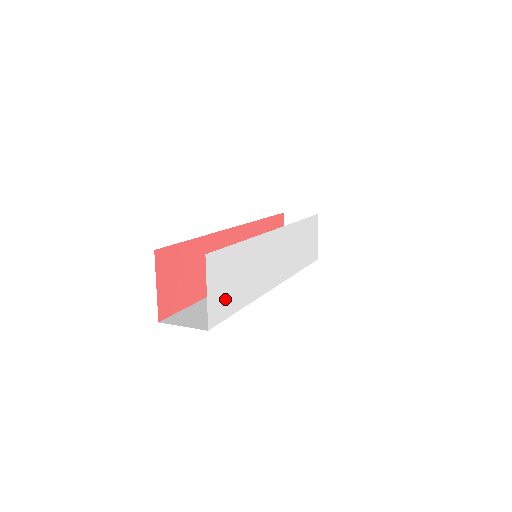
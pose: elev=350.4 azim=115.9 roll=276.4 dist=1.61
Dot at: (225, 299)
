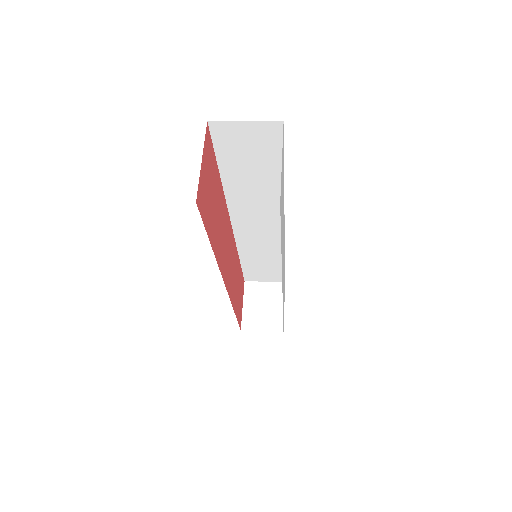
Dot at: (281, 204)
